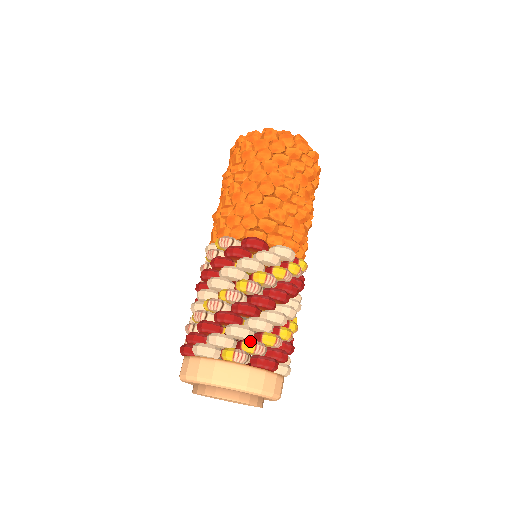
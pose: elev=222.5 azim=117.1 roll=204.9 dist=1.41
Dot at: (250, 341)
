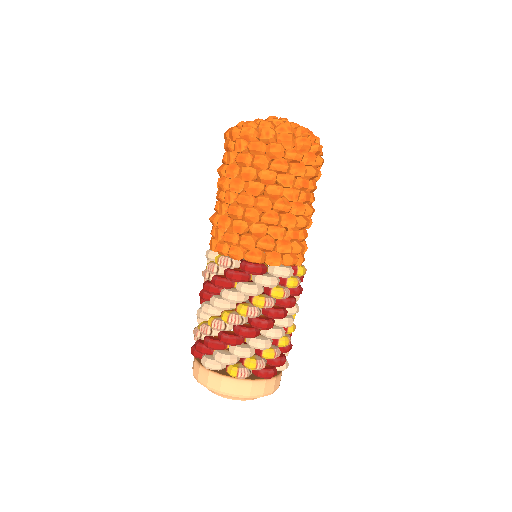
Dot at: (251, 361)
